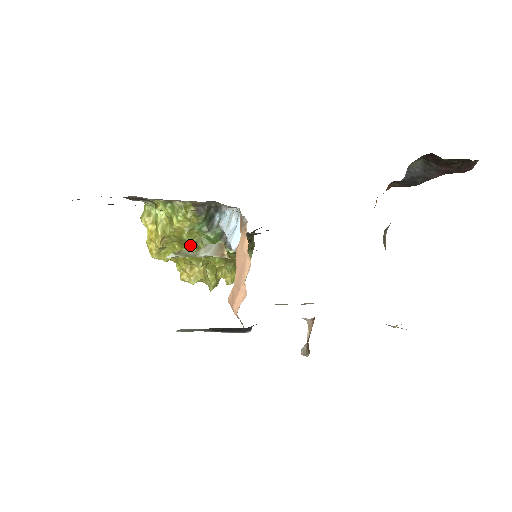
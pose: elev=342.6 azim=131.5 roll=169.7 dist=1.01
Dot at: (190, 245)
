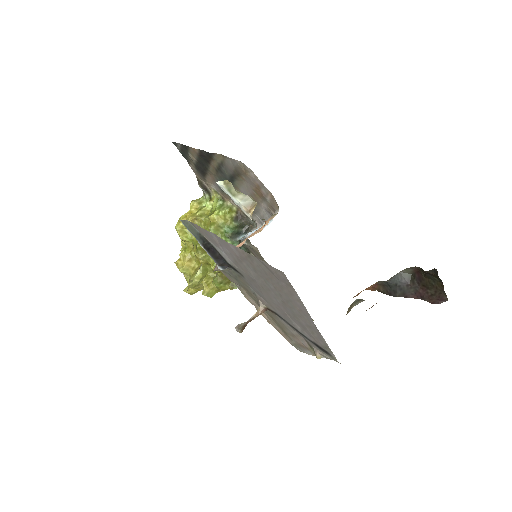
Dot at: occluded
